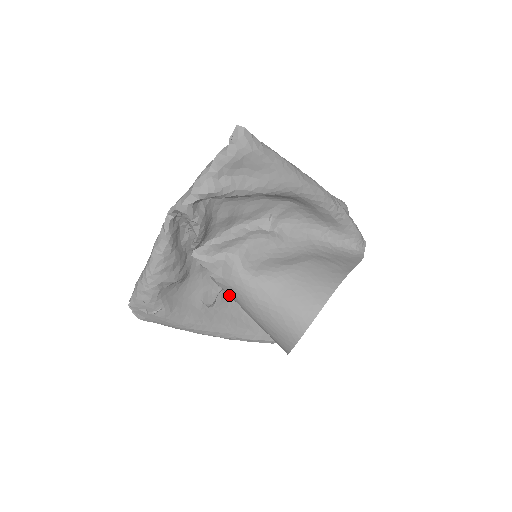
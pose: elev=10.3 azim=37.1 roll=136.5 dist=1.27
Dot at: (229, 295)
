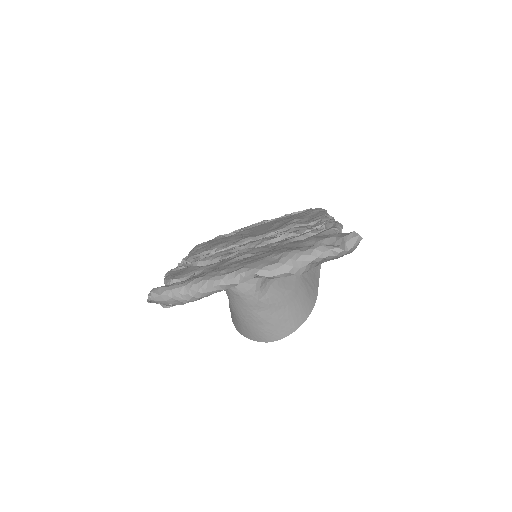
Dot at: (227, 292)
